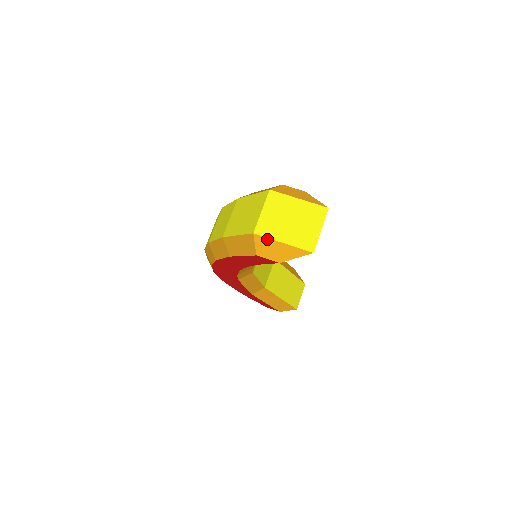
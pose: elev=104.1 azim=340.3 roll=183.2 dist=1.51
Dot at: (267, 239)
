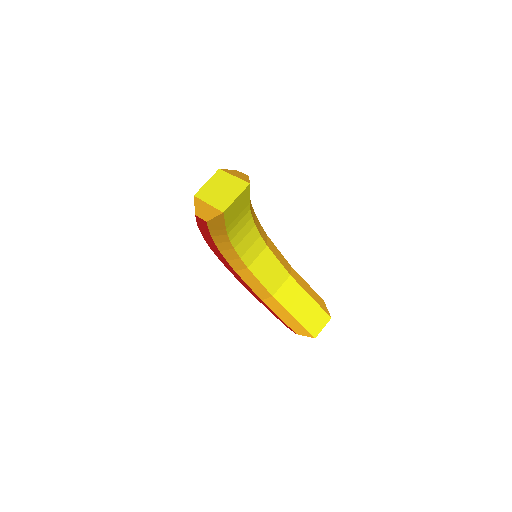
Dot at: (200, 200)
